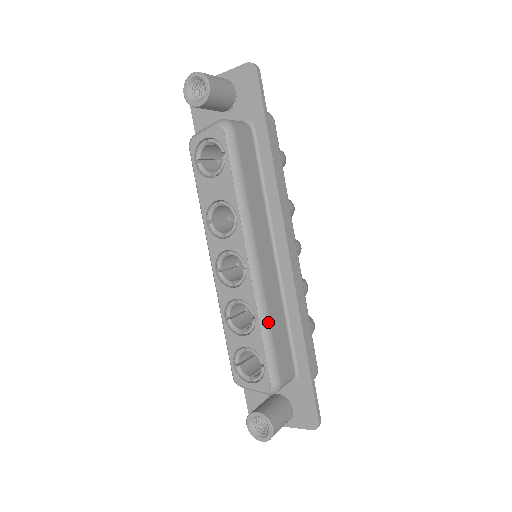
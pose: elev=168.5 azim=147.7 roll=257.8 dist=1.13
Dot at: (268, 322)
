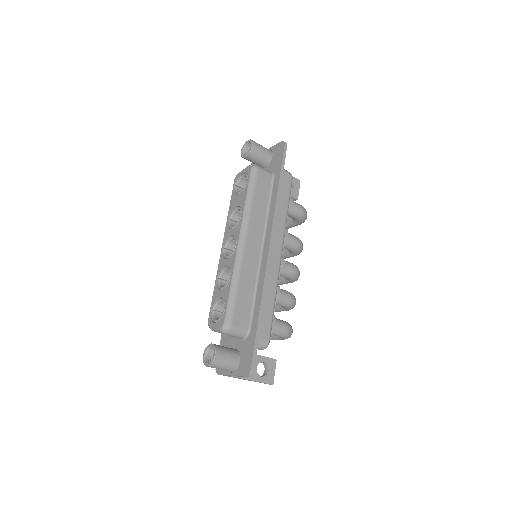
Dot at: (238, 282)
